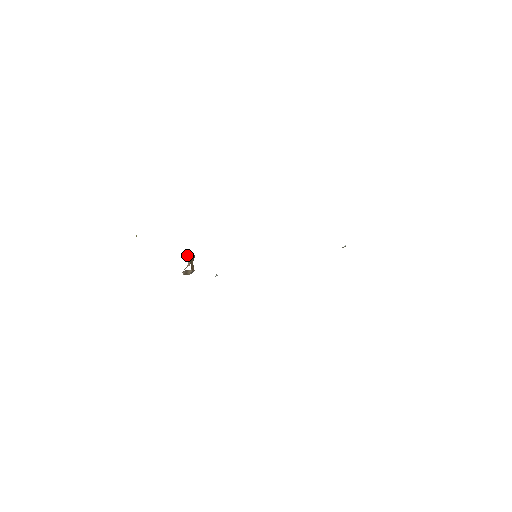
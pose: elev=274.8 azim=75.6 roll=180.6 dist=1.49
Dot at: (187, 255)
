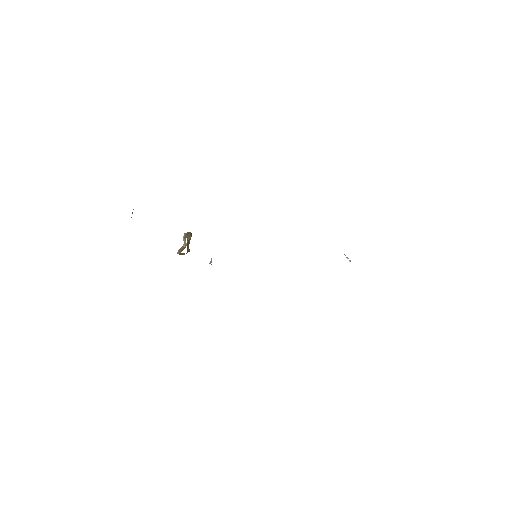
Dot at: (184, 234)
